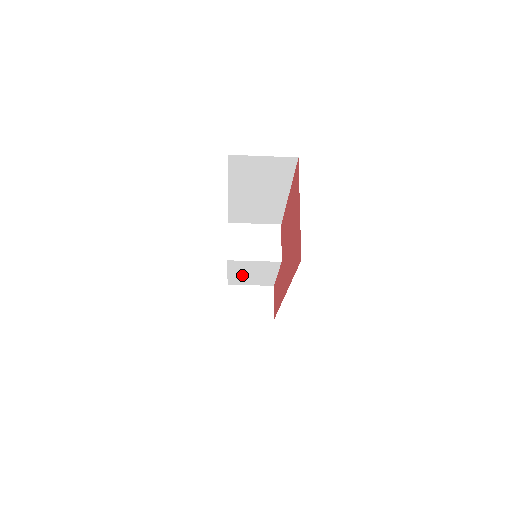
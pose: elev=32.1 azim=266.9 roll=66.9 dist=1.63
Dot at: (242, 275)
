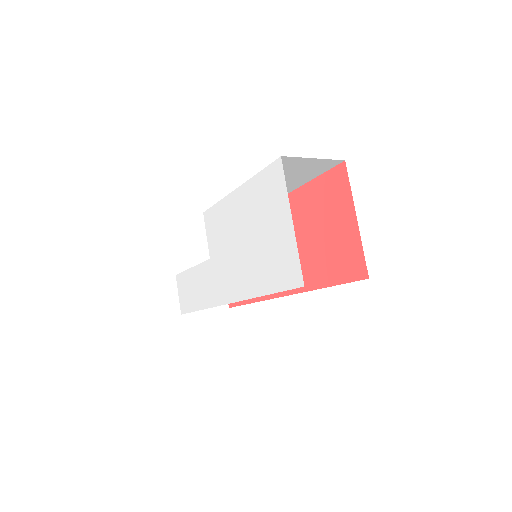
Dot at: occluded
